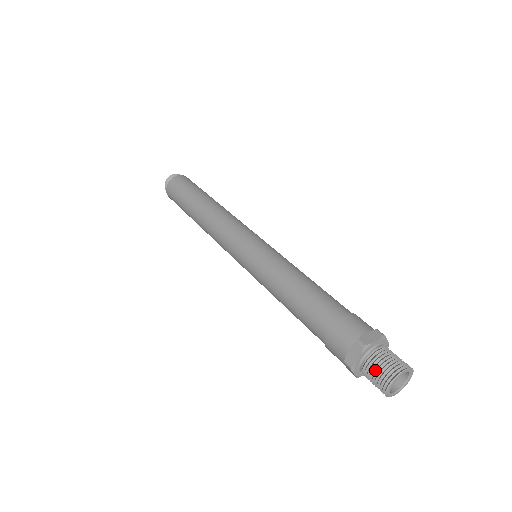
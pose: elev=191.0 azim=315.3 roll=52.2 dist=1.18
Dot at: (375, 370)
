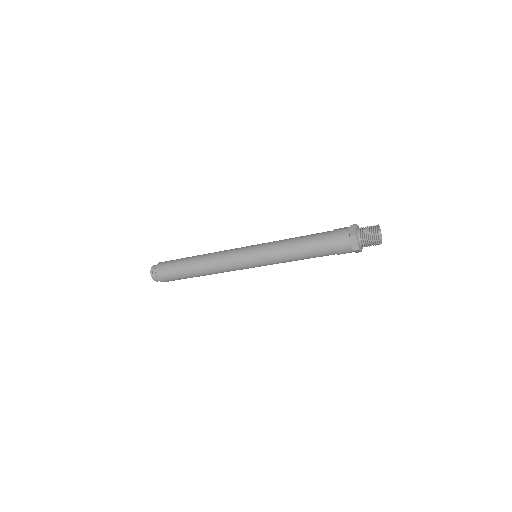
Dot at: (368, 240)
